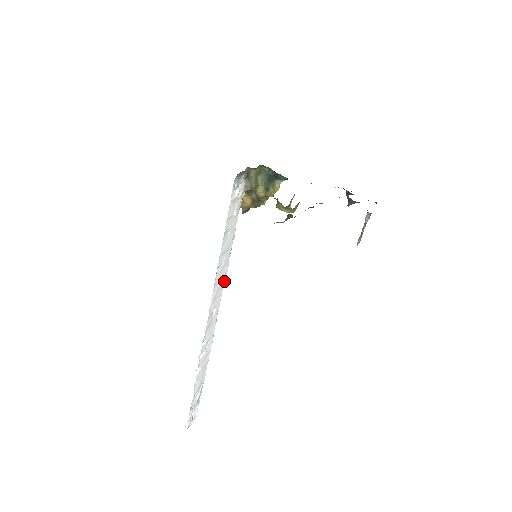
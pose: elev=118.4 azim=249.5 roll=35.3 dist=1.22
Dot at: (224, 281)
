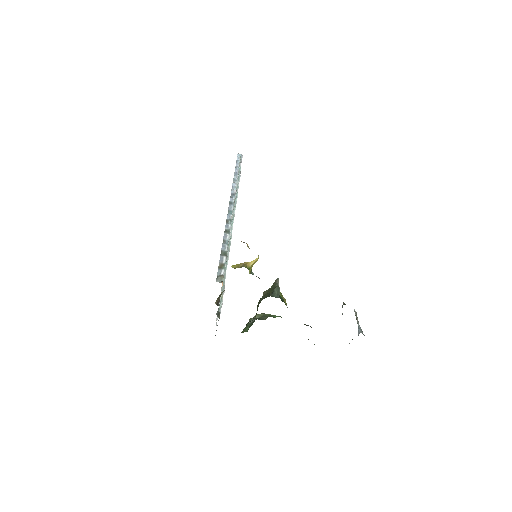
Dot at: (230, 228)
